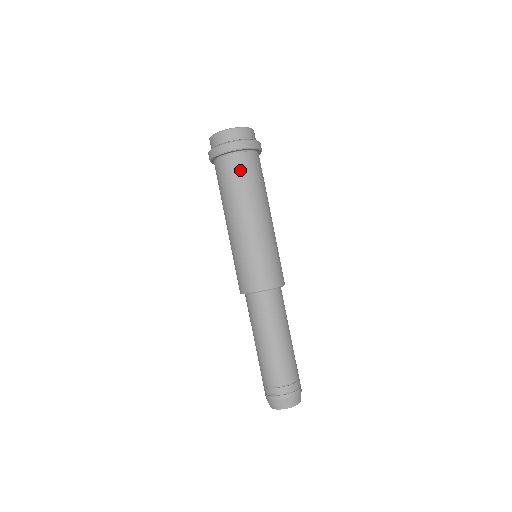
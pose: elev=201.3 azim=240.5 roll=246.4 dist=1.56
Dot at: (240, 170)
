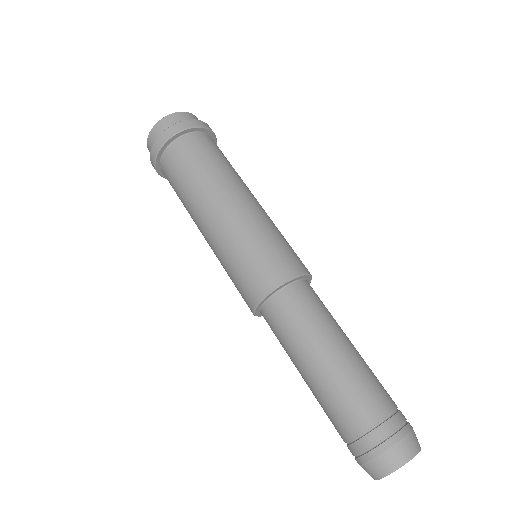
Dot at: (196, 151)
